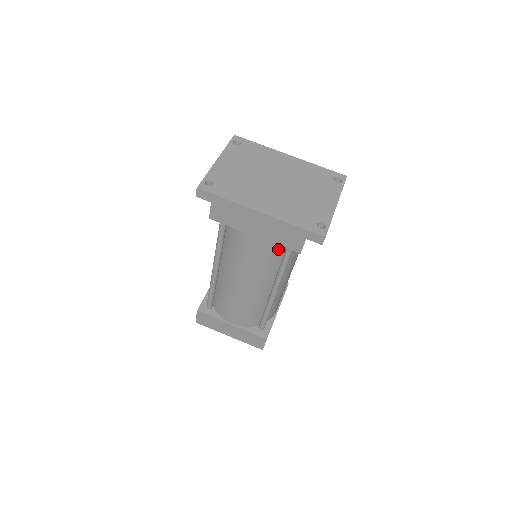
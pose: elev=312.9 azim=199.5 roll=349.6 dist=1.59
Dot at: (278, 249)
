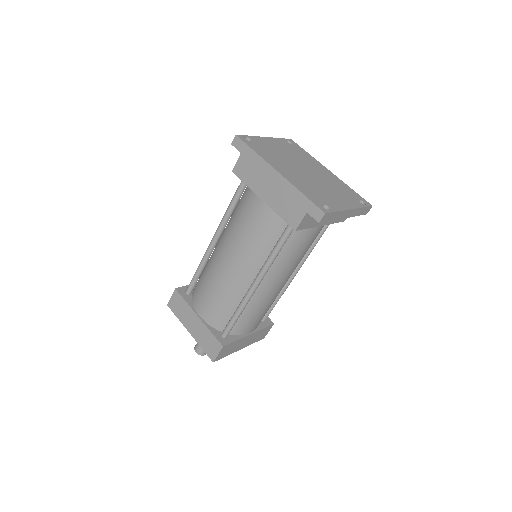
Dot at: (278, 228)
